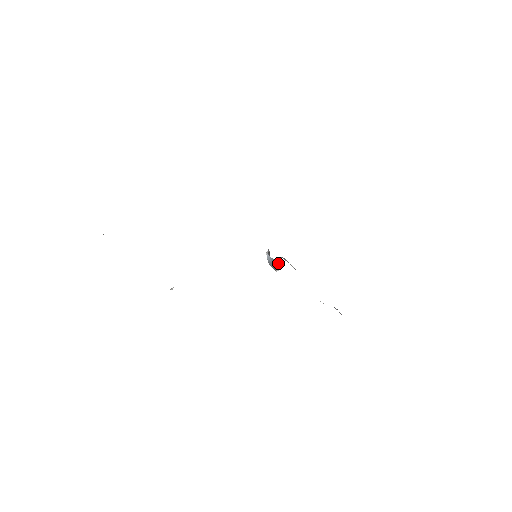
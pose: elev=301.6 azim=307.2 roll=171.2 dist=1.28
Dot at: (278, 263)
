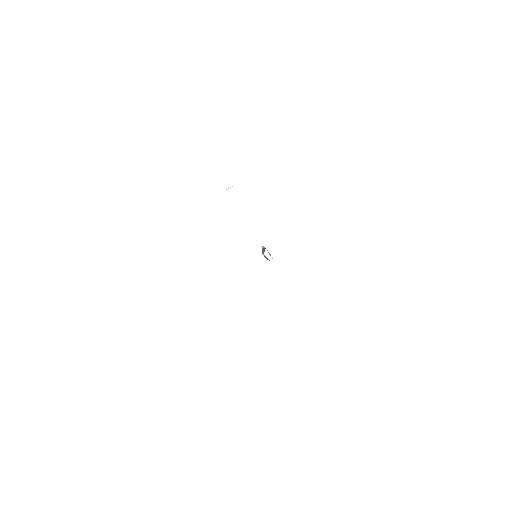
Dot at: occluded
